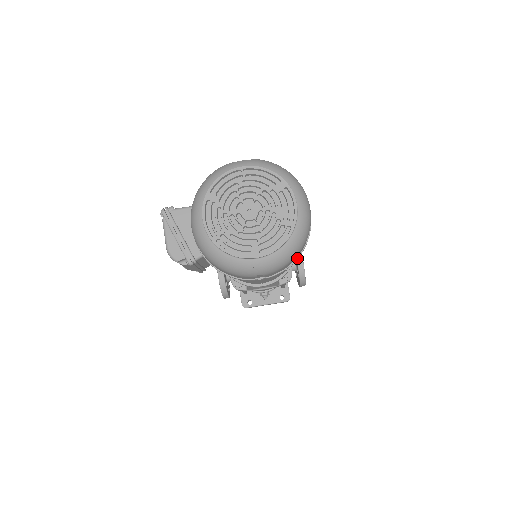
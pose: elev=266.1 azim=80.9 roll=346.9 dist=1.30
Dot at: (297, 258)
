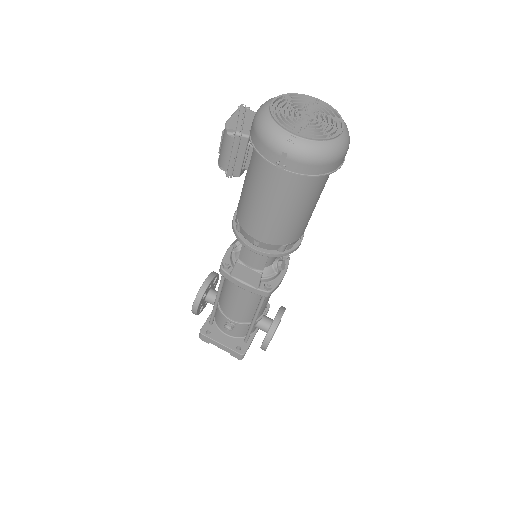
Dot at: (316, 175)
